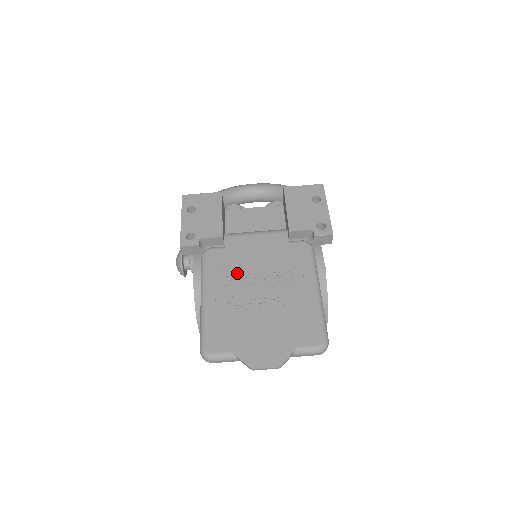
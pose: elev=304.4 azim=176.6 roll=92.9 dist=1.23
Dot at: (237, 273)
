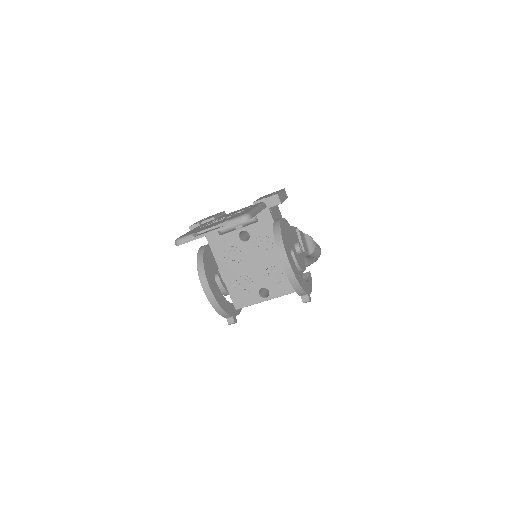
Dot at: occluded
